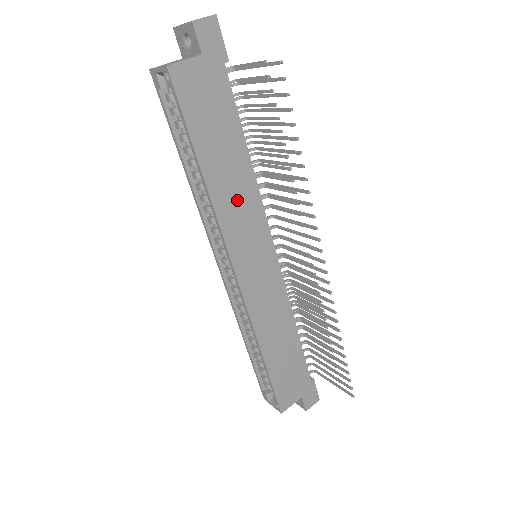
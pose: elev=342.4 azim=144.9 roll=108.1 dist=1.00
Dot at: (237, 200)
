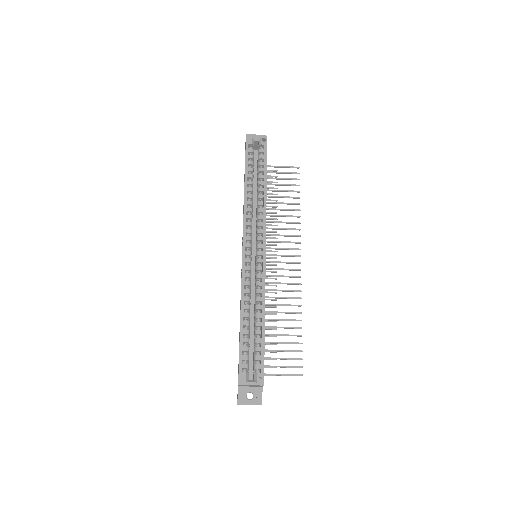
Dot at: occluded
